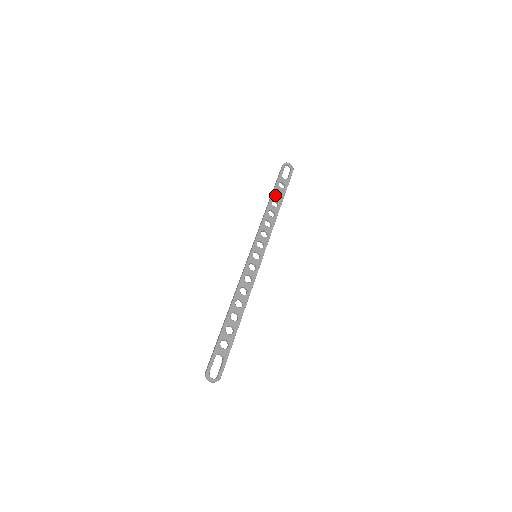
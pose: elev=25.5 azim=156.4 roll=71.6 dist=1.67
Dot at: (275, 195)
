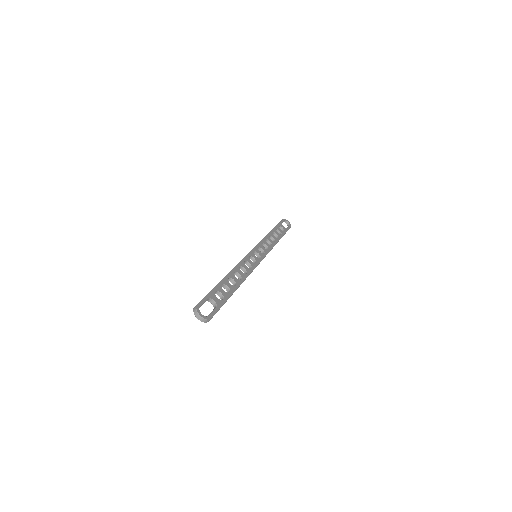
Dot at: occluded
